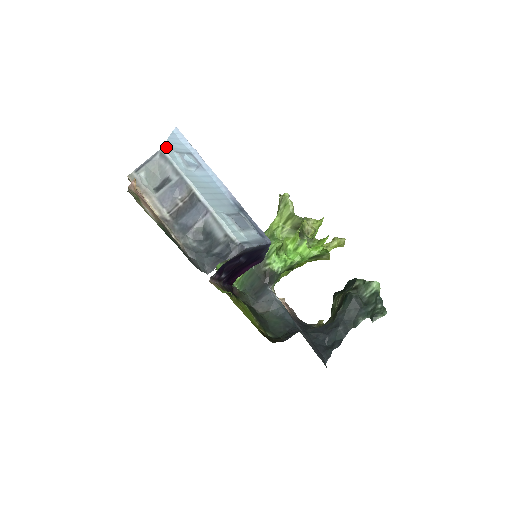
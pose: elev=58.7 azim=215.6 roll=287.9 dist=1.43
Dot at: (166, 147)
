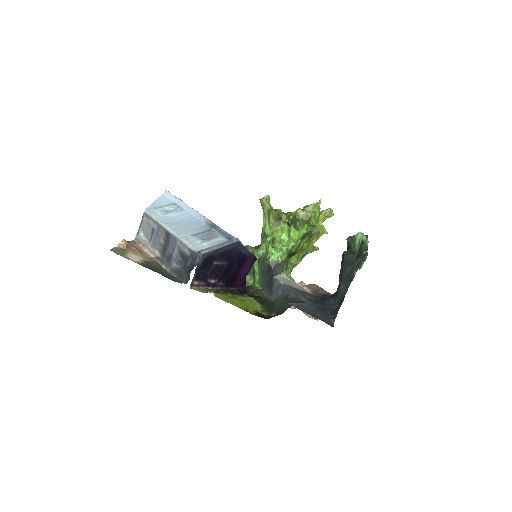
Dot at: (149, 208)
